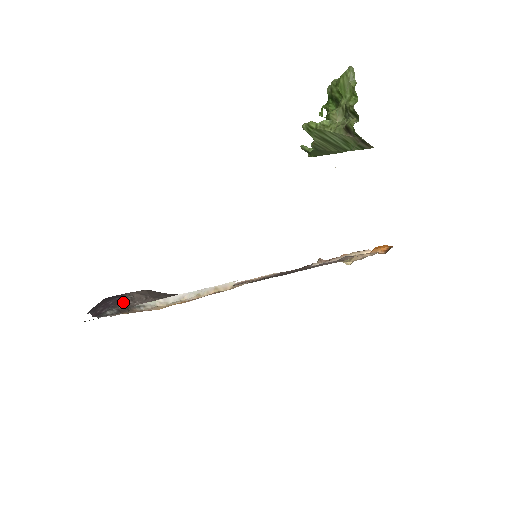
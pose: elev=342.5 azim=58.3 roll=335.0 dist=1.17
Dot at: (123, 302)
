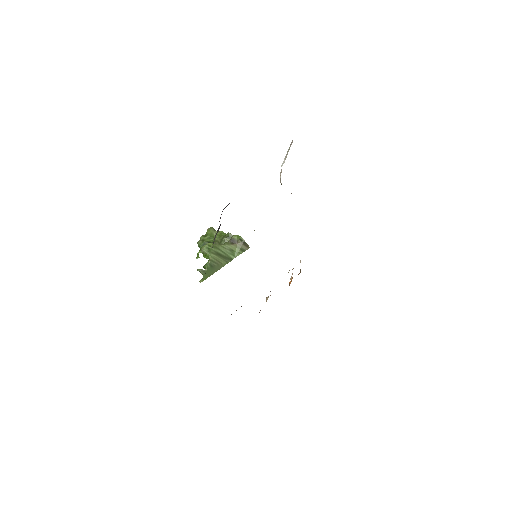
Dot at: occluded
